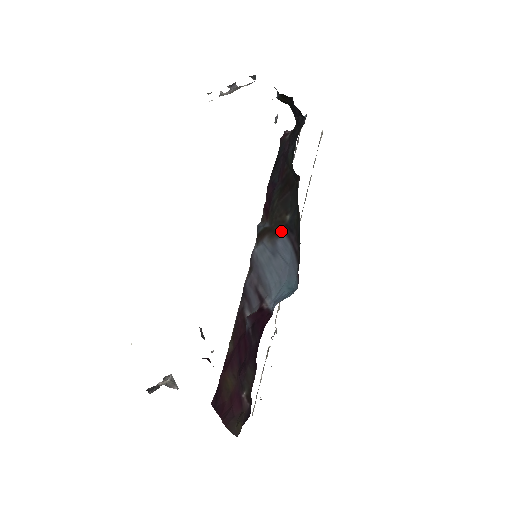
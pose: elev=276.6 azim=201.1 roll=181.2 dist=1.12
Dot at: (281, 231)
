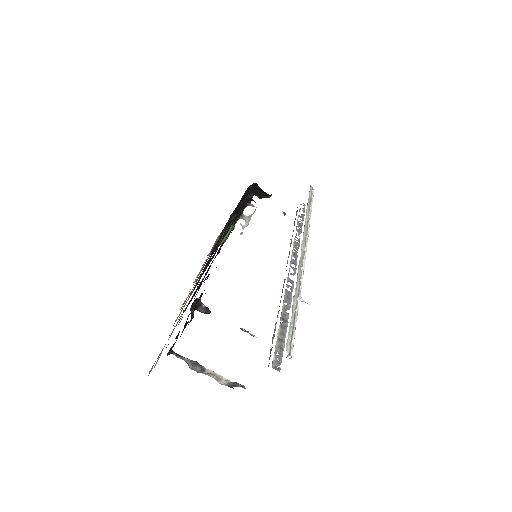
Dot at: occluded
